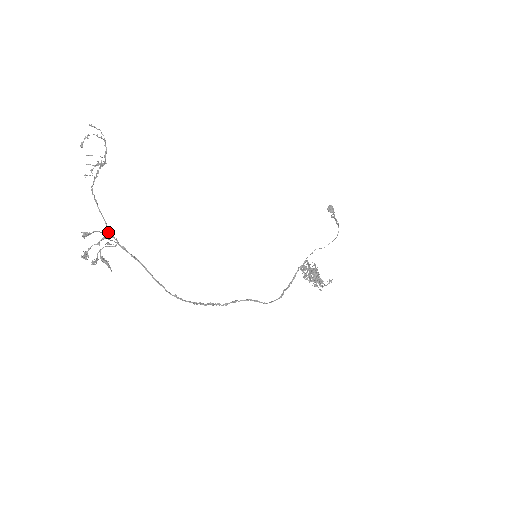
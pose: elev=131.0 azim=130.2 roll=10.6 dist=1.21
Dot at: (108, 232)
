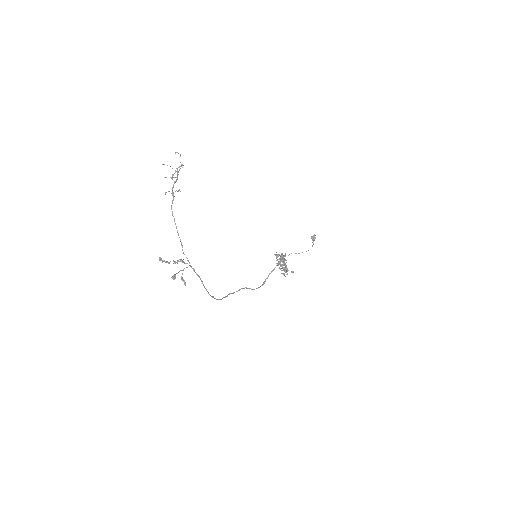
Dot at: (183, 252)
